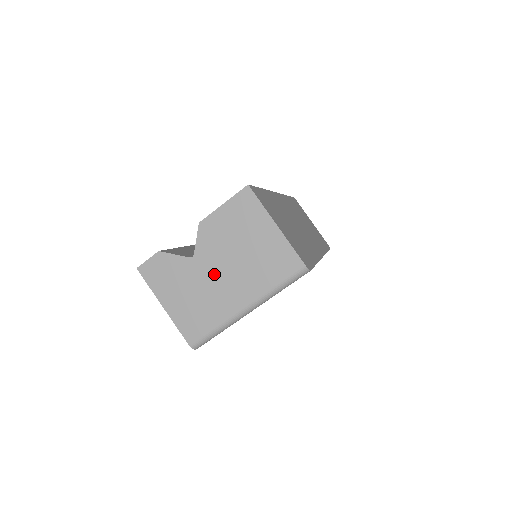
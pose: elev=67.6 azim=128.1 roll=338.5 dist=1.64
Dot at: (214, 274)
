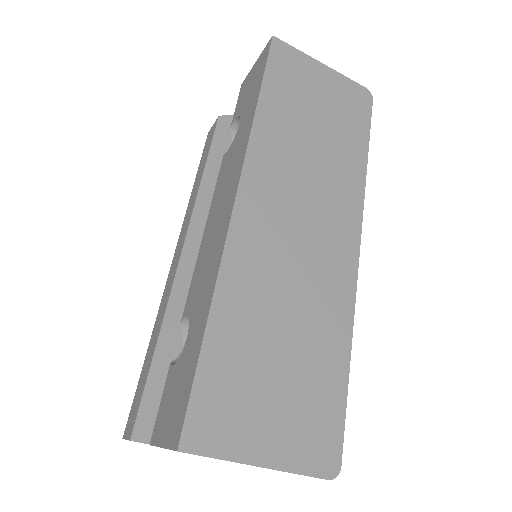
Dot at: occluded
